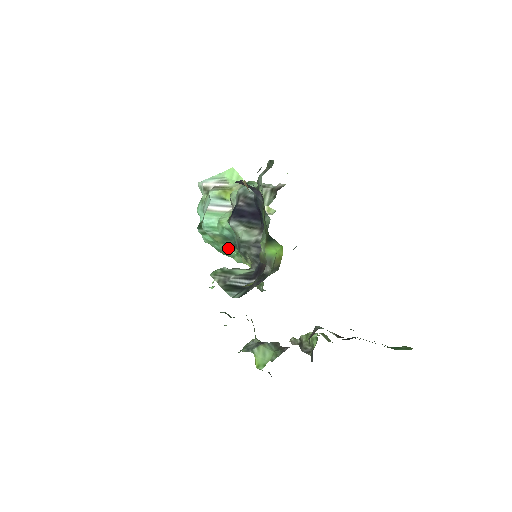
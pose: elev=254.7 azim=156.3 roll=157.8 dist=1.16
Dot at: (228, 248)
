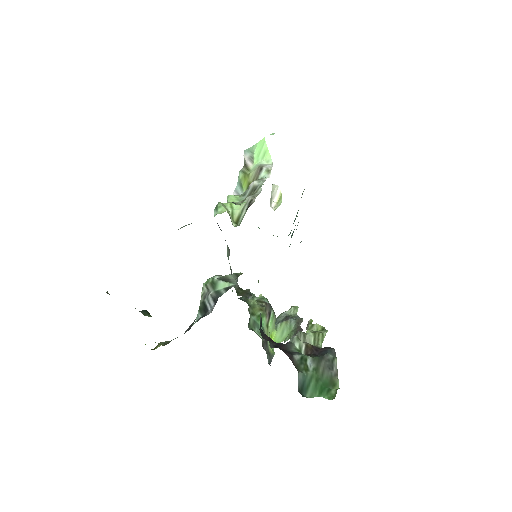
Dot at: (259, 228)
